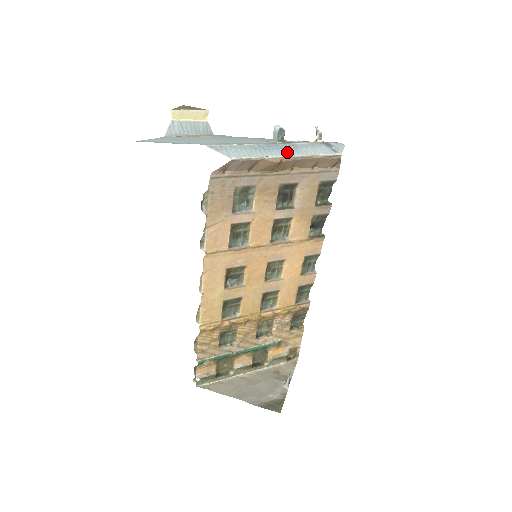
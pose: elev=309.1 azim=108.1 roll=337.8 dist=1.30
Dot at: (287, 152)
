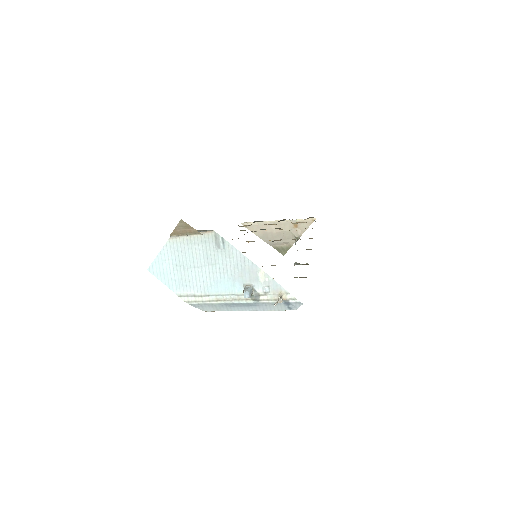
Dot at: (247, 308)
